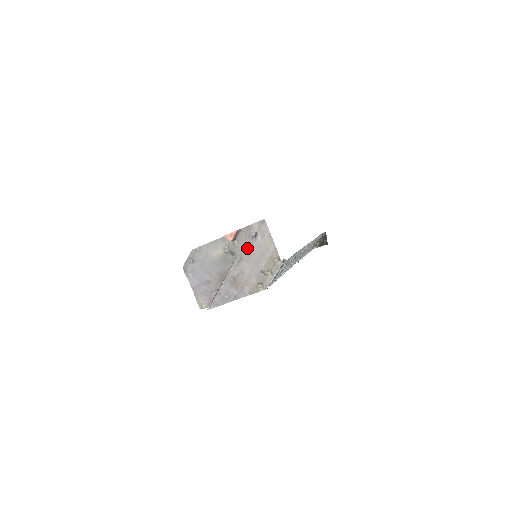
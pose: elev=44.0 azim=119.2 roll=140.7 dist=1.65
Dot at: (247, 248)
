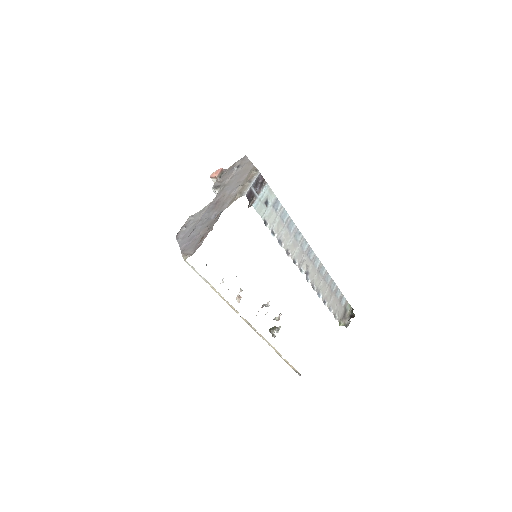
Dot at: (230, 178)
